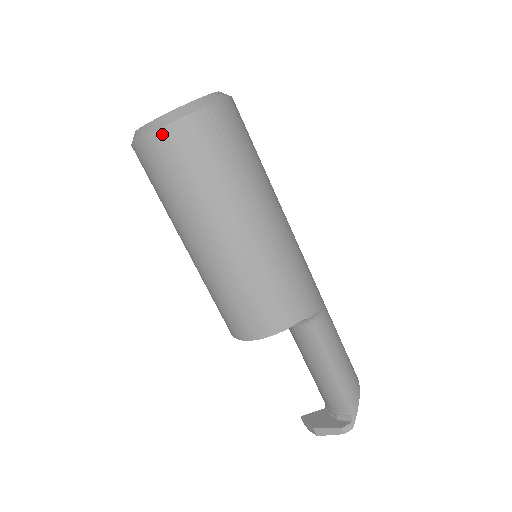
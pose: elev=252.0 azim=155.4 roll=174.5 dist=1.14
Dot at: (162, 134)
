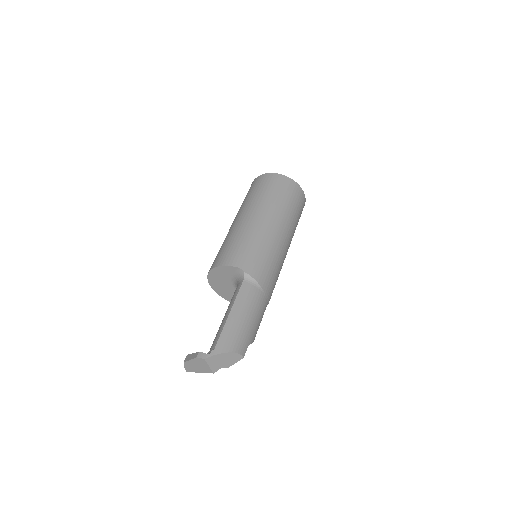
Dot at: (260, 177)
